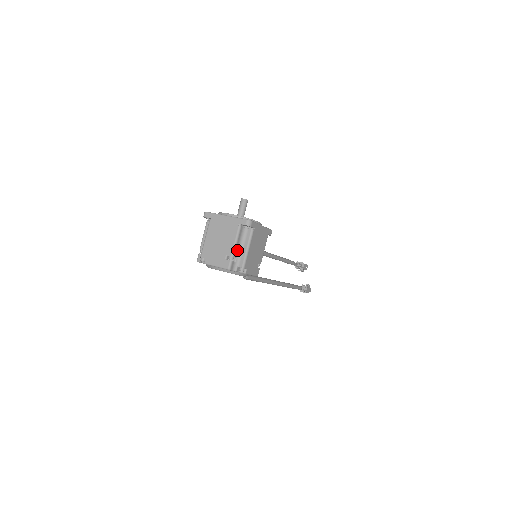
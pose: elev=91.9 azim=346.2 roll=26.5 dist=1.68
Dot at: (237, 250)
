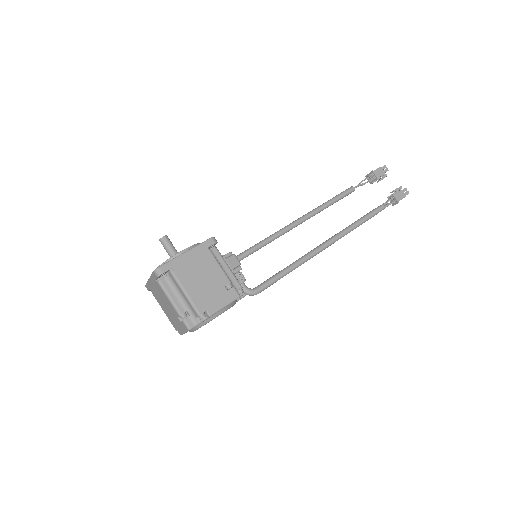
Dot at: (180, 303)
